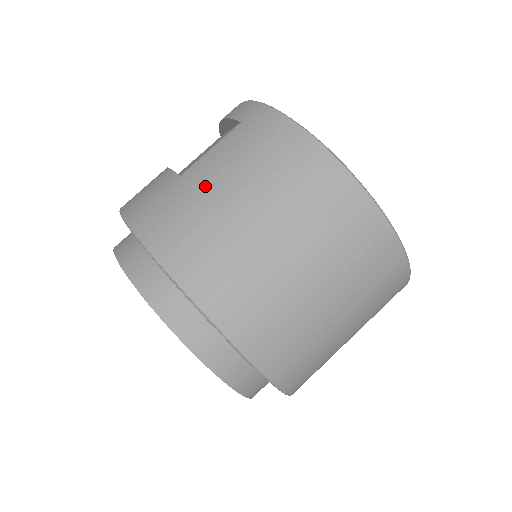
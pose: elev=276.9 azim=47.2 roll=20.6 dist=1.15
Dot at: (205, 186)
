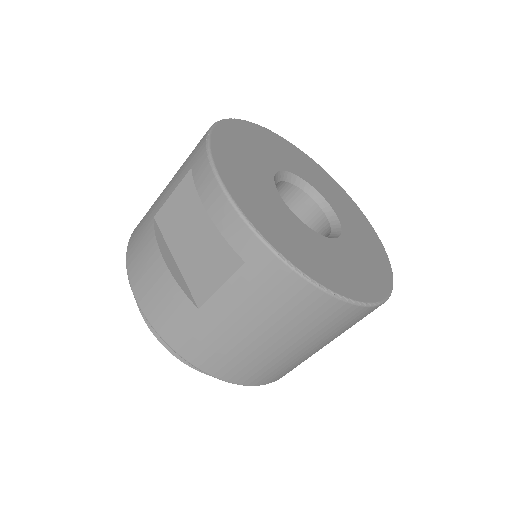
Dot at: (231, 329)
